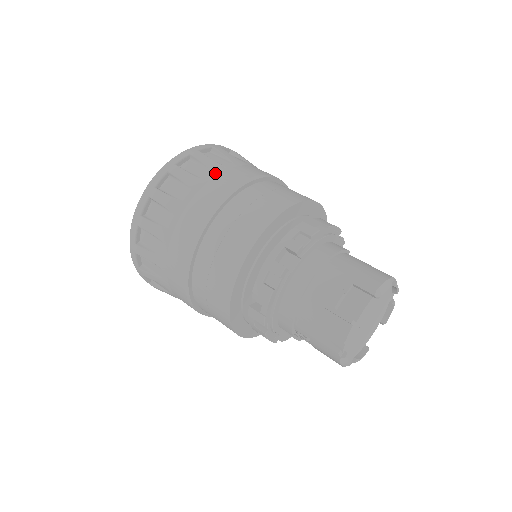
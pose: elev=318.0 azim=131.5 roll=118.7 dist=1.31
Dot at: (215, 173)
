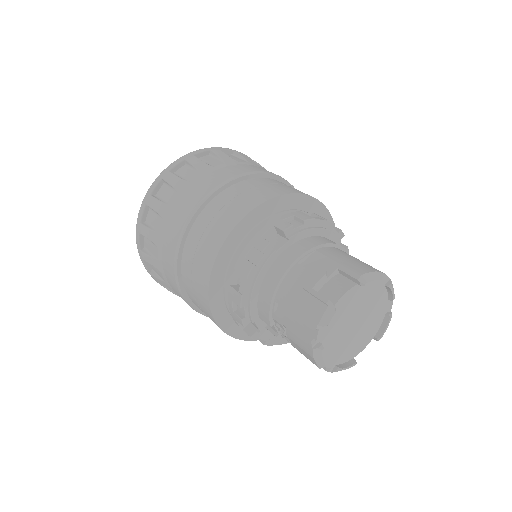
Dot at: (227, 164)
